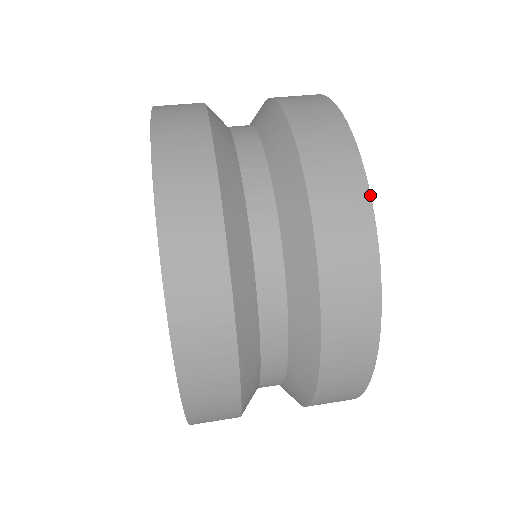
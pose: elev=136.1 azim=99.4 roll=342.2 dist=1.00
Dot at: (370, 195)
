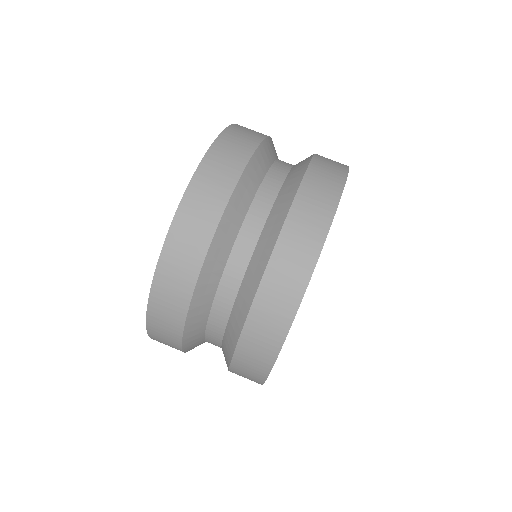
Dot at: (269, 373)
